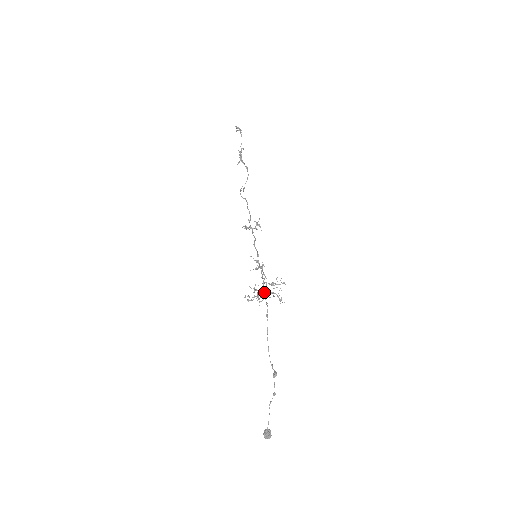
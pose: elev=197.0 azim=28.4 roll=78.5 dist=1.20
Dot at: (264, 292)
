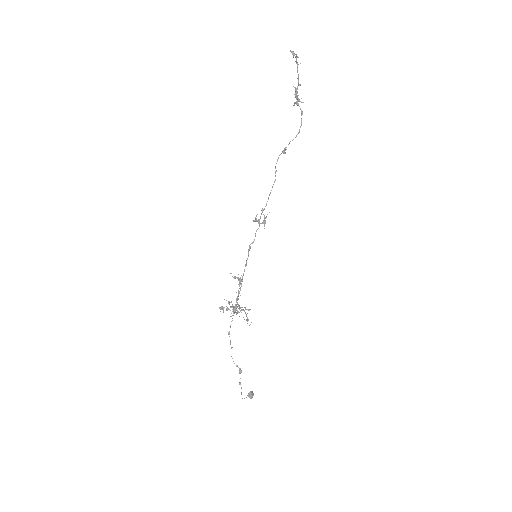
Dot at: occluded
